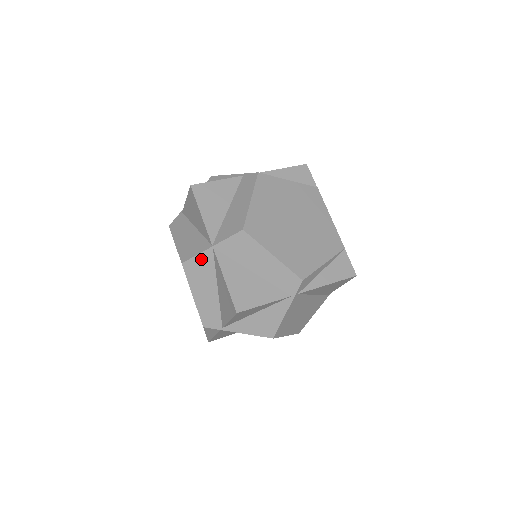
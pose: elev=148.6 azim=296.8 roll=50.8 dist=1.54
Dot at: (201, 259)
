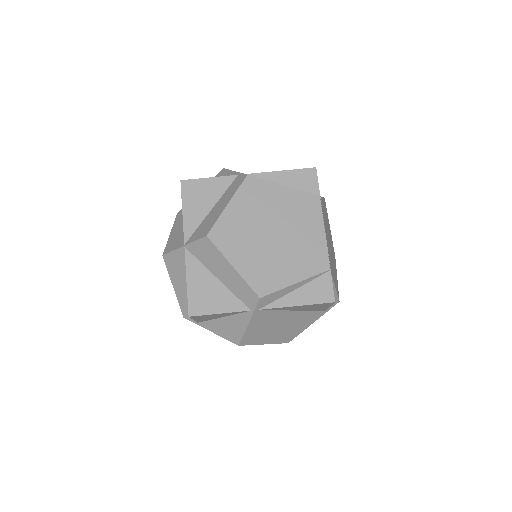
Dot at: (176, 255)
